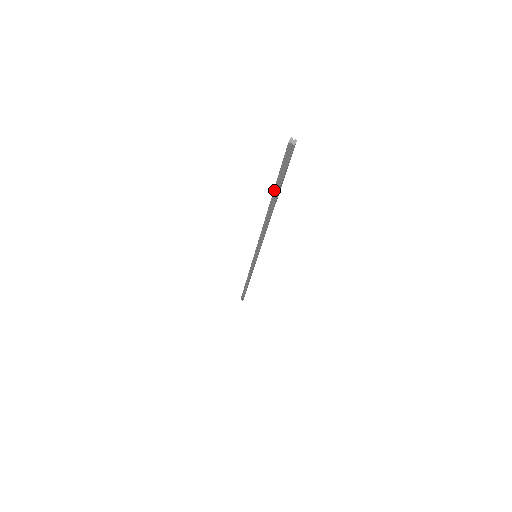
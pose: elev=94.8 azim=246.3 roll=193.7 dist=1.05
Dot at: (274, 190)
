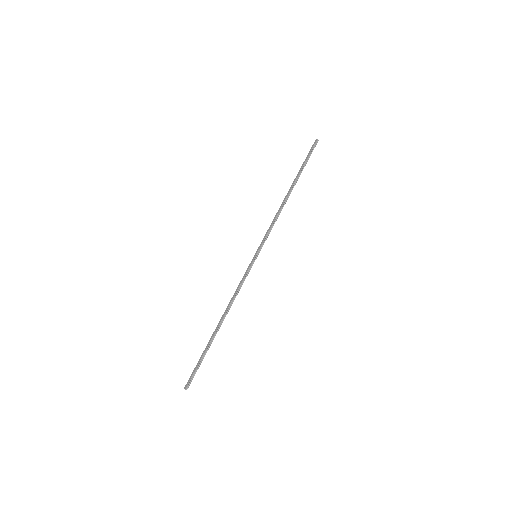
Dot at: (205, 349)
